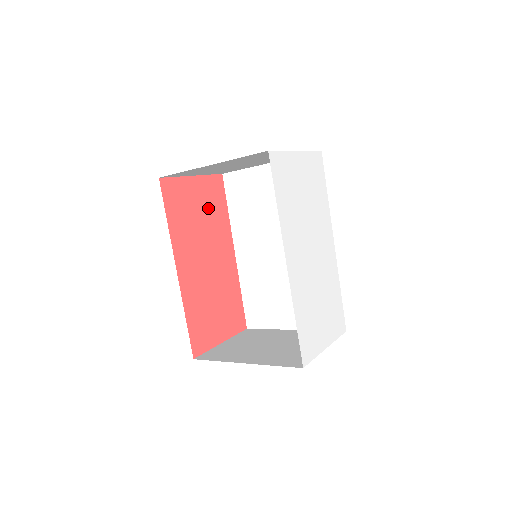
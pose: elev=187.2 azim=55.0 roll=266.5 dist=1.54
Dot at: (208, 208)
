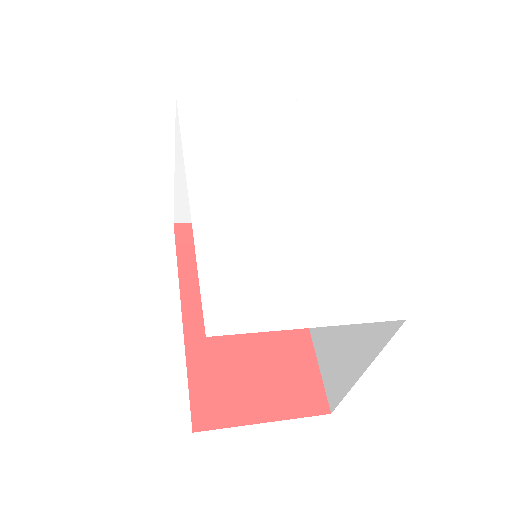
Dot at: occluded
